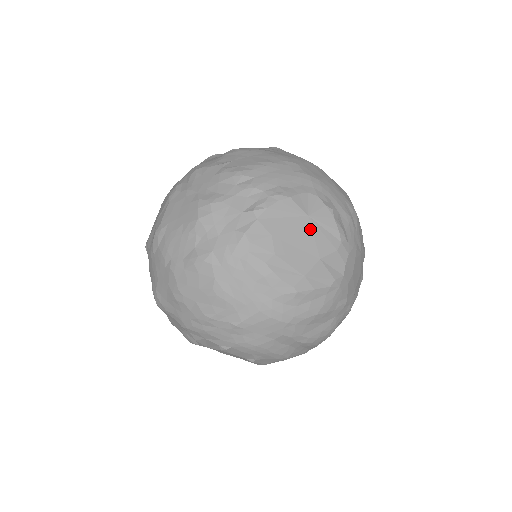
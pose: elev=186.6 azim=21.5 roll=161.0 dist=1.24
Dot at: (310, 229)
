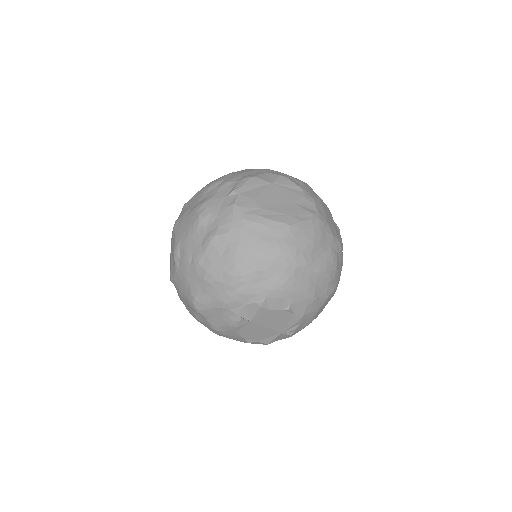
Dot at: (278, 189)
